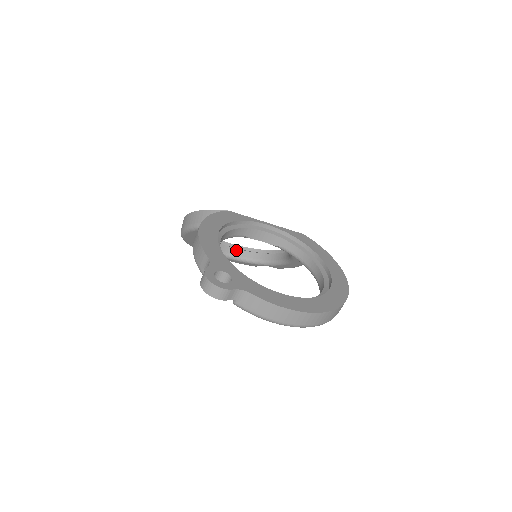
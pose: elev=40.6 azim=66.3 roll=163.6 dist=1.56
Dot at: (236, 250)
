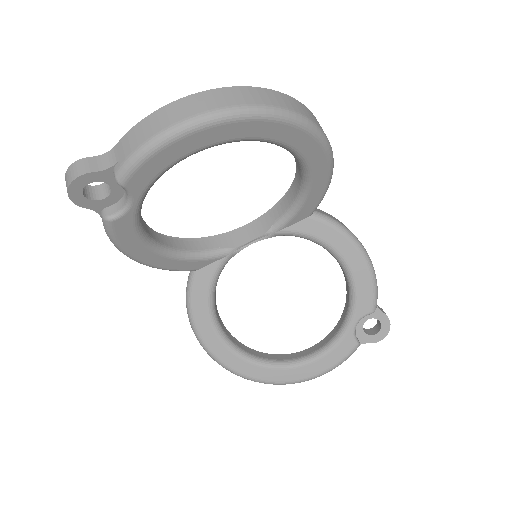
Dot at: (314, 347)
